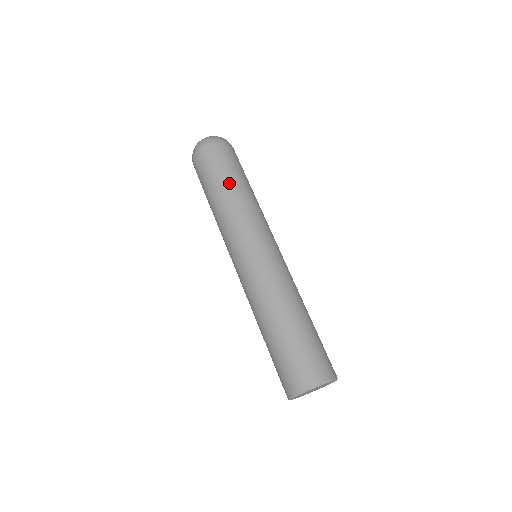
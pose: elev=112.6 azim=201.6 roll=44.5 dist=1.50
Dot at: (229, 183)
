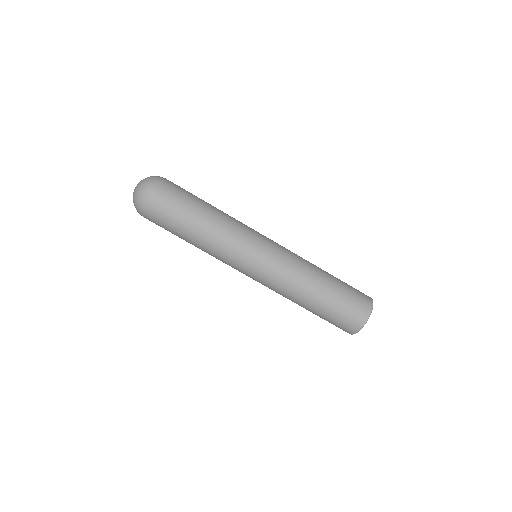
Dot at: (187, 237)
